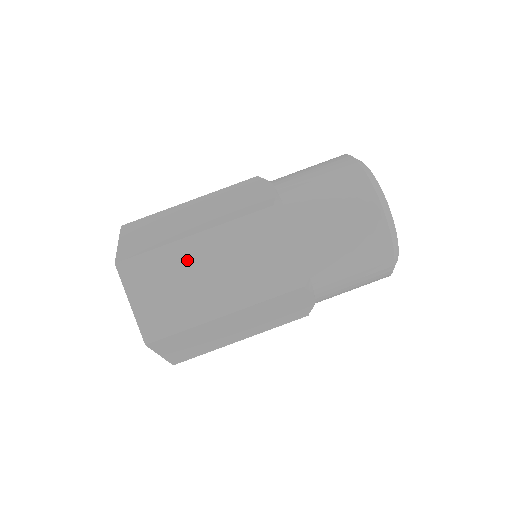
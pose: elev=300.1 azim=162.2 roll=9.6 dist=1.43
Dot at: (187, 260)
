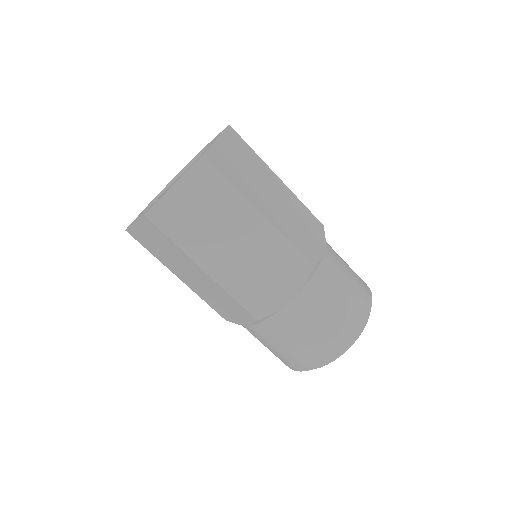
Dot at: (237, 217)
